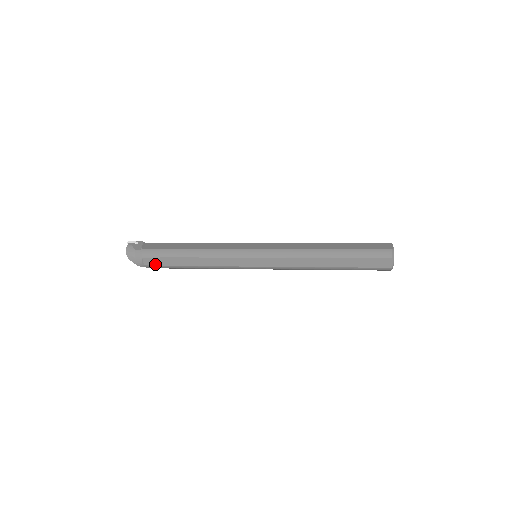
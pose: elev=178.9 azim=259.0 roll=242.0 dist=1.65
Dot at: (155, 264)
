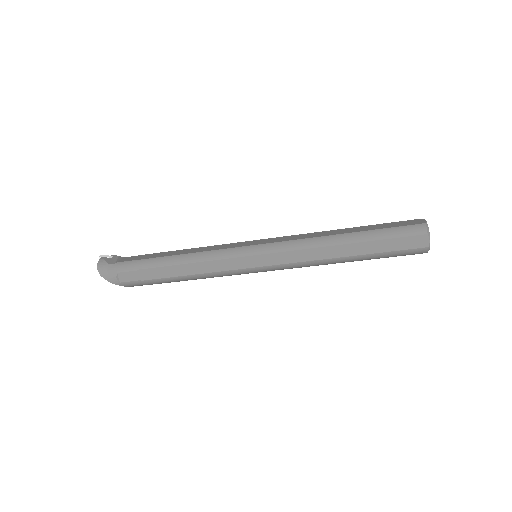
Dot at: (133, 279)
